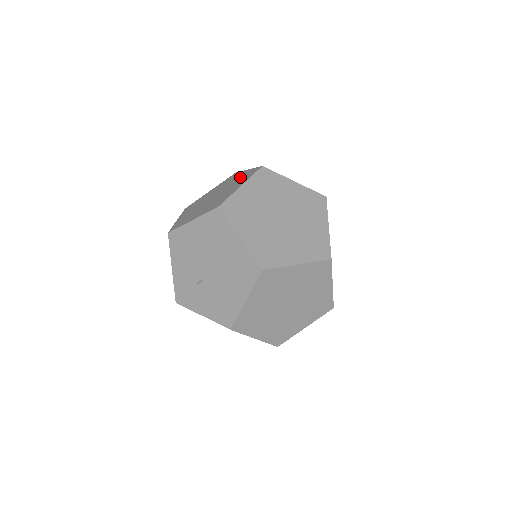
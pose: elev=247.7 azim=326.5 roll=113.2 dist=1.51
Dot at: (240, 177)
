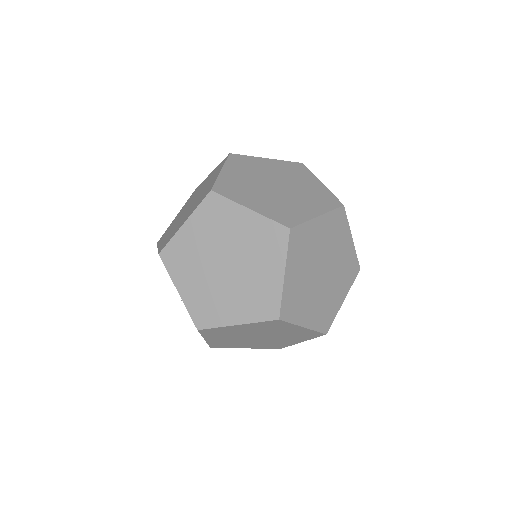
Dot at: (207, 187)
